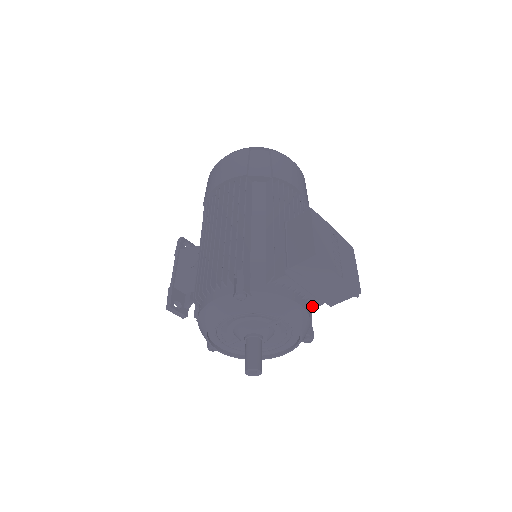
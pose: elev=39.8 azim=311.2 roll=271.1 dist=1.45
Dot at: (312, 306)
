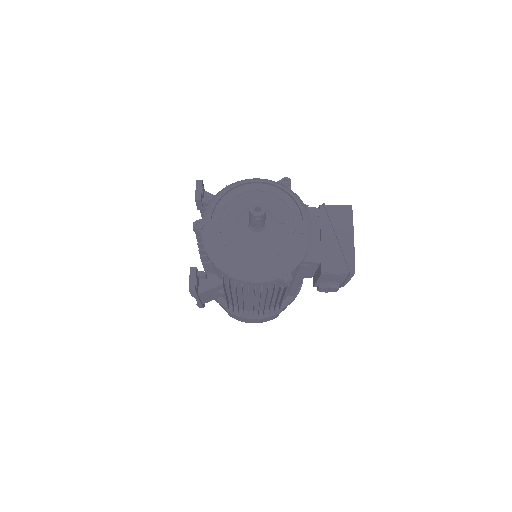
Dot at: (309, 258)
